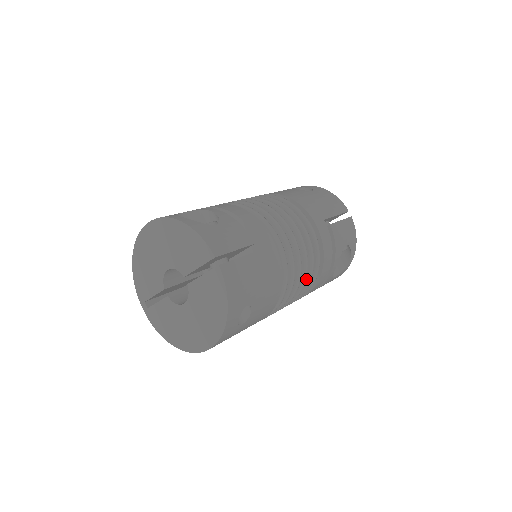
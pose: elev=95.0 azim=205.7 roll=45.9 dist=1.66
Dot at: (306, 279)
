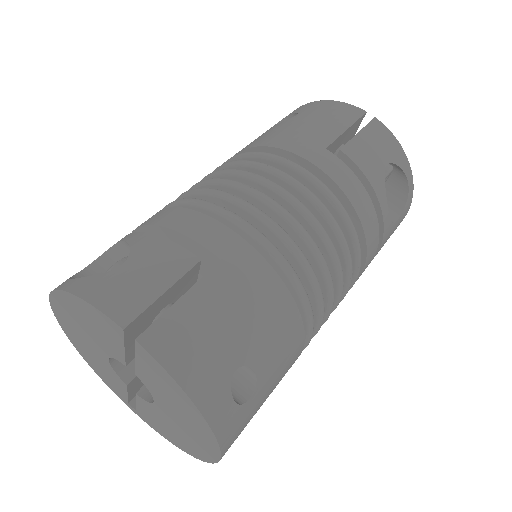
Dot at: (341, 255)
